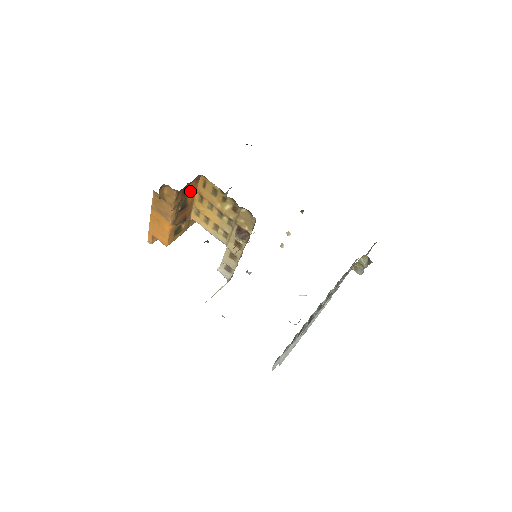
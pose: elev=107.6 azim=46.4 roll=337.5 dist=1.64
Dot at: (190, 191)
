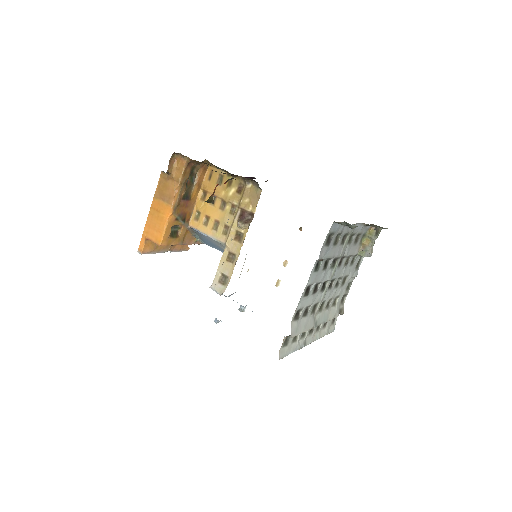
Dot at: (196, 182)
